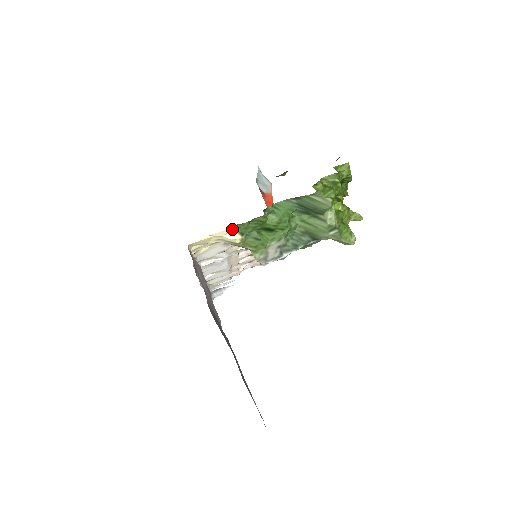
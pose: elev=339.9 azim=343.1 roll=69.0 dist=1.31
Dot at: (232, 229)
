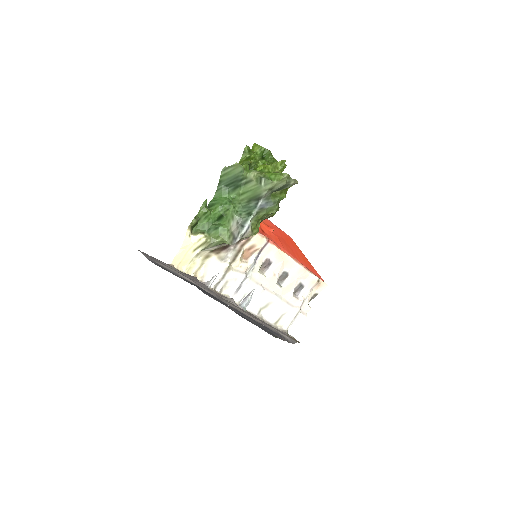
Dot at: (188, 232)
